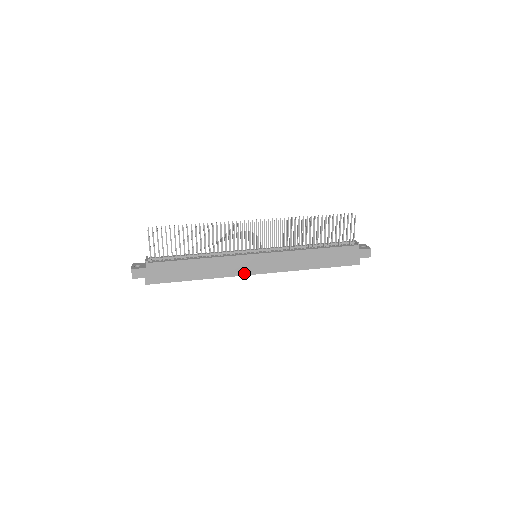
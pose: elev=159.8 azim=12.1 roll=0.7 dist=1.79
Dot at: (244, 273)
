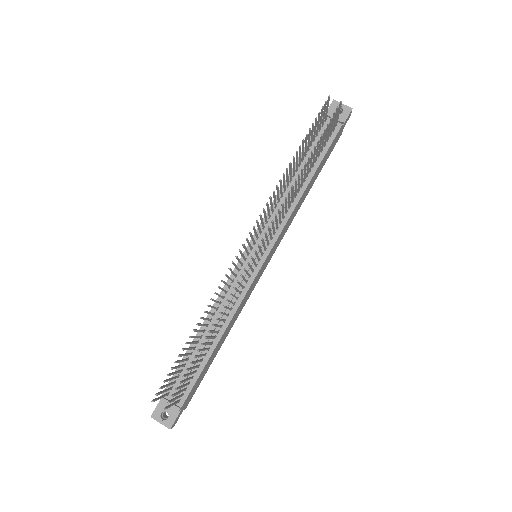
Dot at: (257, 282)
